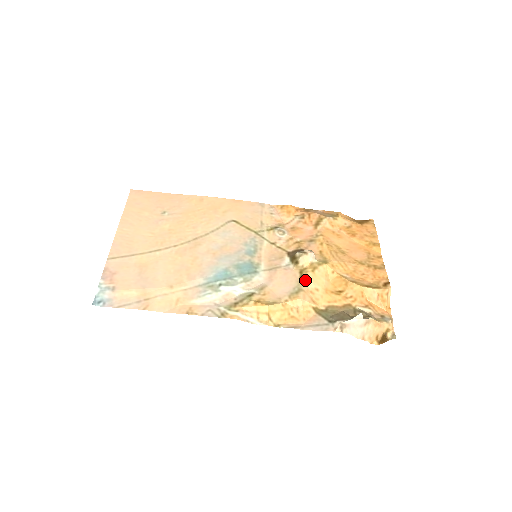
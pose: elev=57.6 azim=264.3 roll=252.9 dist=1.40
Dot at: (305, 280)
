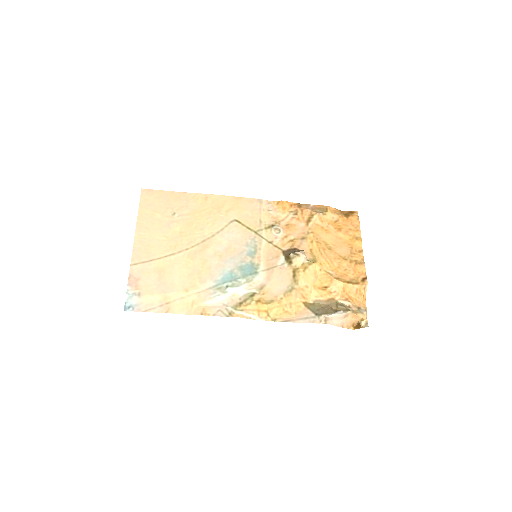
Dot at: (297, 279)
